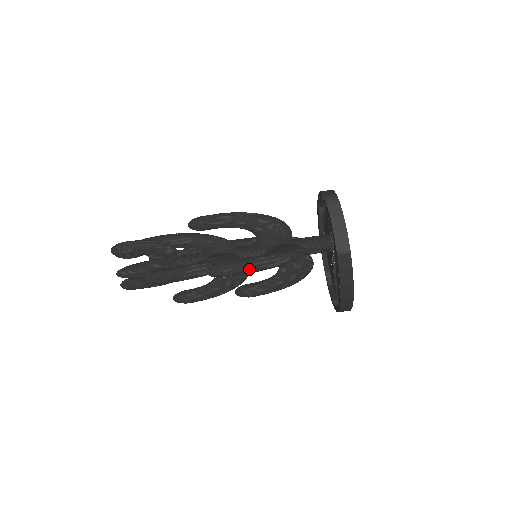
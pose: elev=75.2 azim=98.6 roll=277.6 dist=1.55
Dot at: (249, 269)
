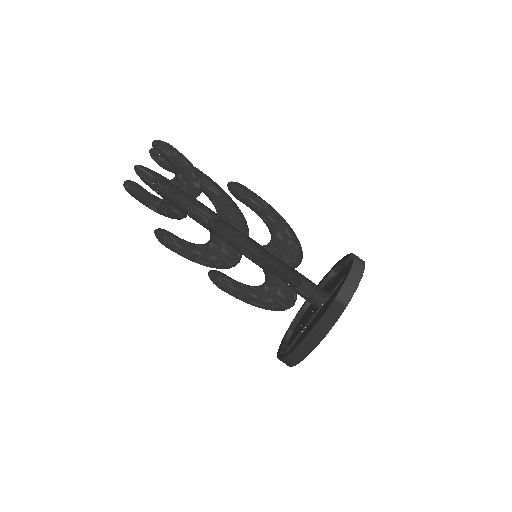
Dot at: (250, 251)
